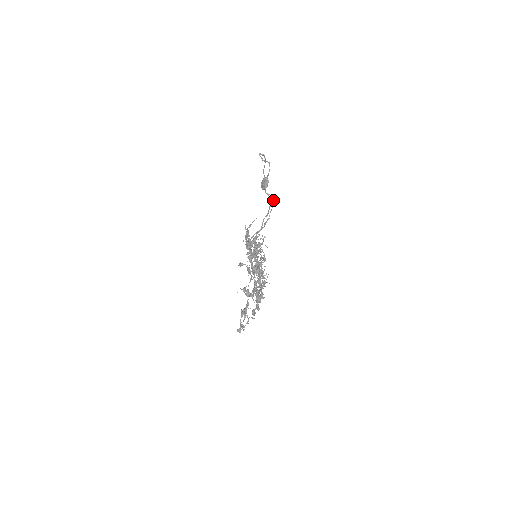
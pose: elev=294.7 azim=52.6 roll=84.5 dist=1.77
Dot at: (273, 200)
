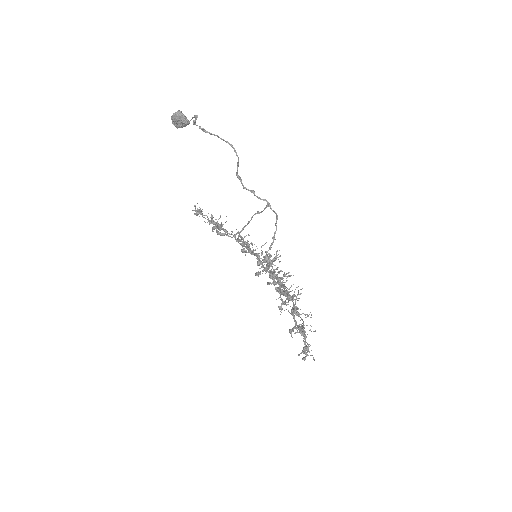
Dot at: (269, 204)
